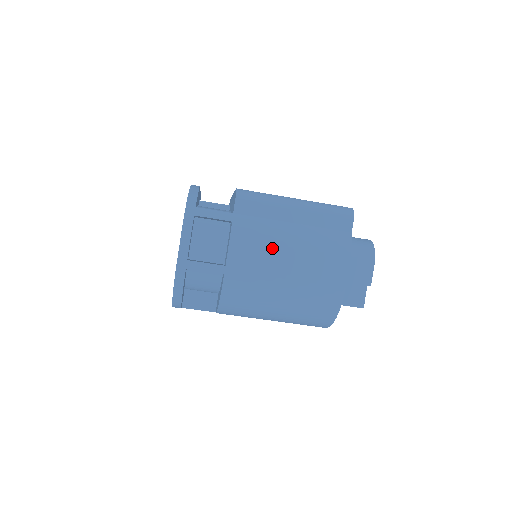
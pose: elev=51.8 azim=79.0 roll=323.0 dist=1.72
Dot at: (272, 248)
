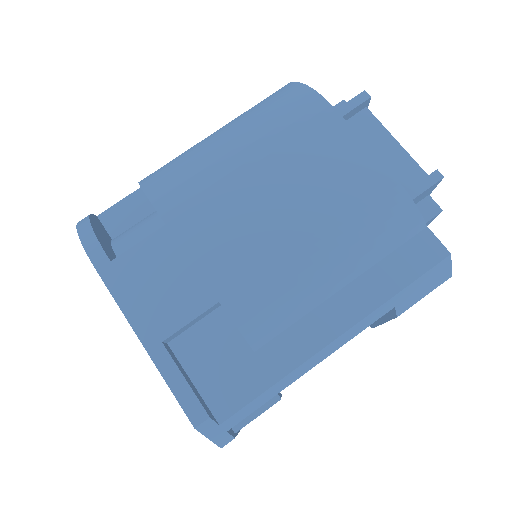
Dot at: occluded
